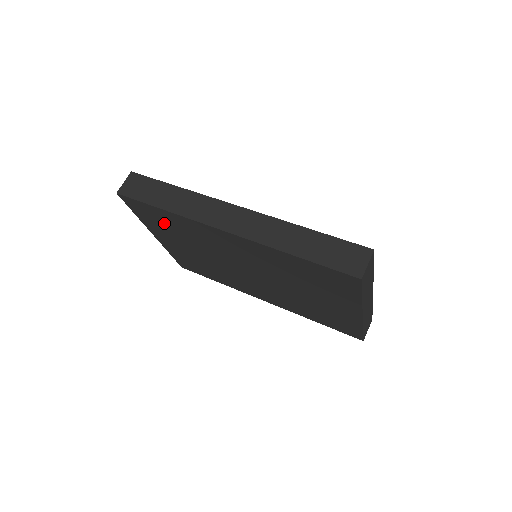
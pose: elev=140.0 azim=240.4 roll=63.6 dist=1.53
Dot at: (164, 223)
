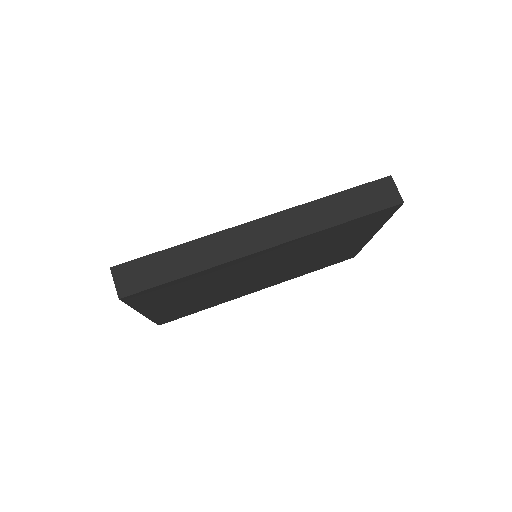
Dot at: (175, 290)
